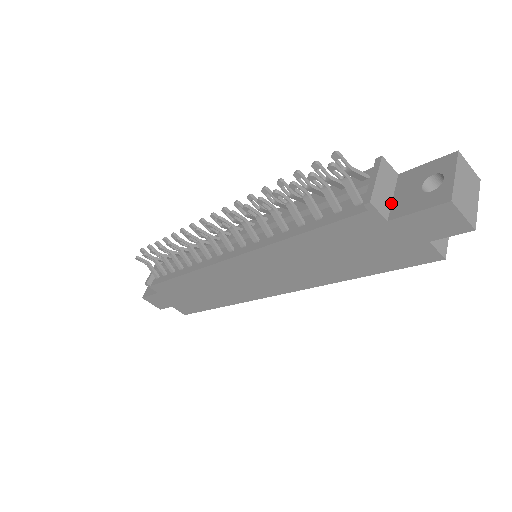
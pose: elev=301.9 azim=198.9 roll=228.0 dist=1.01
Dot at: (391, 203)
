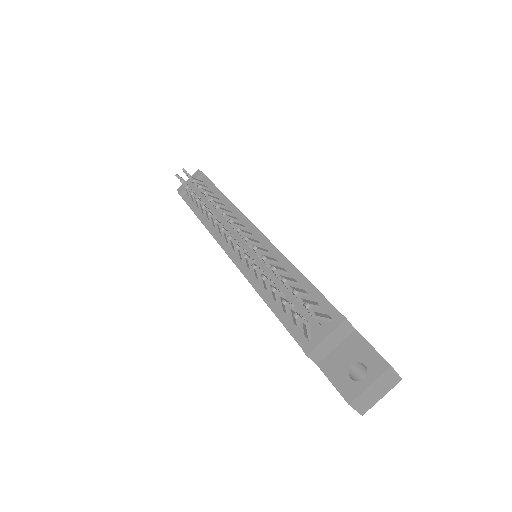
Dot at: (330, 352)
